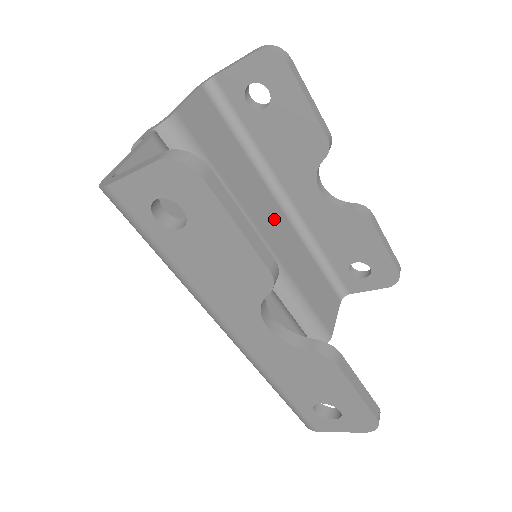
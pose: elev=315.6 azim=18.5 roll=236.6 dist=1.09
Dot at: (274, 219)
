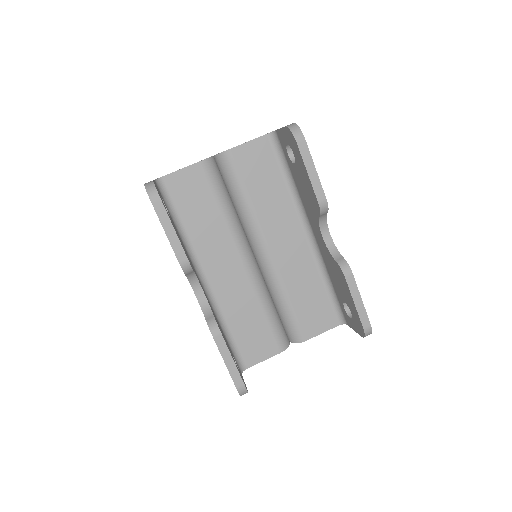
Dot at: (291, 239)
